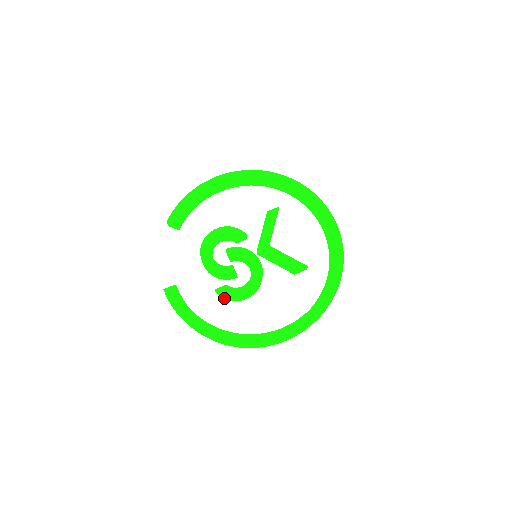
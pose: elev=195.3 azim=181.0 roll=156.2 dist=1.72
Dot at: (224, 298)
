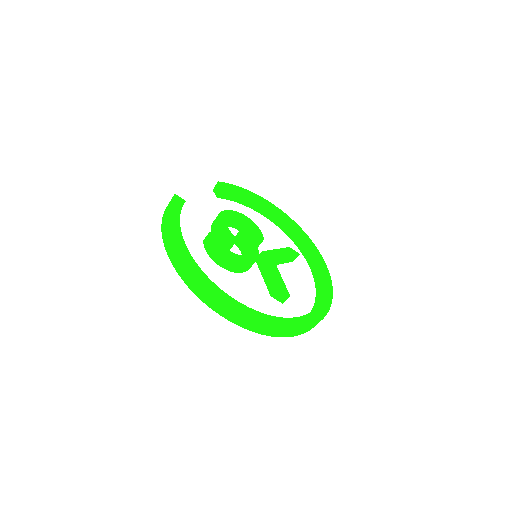
Dot at: (206, 248)
